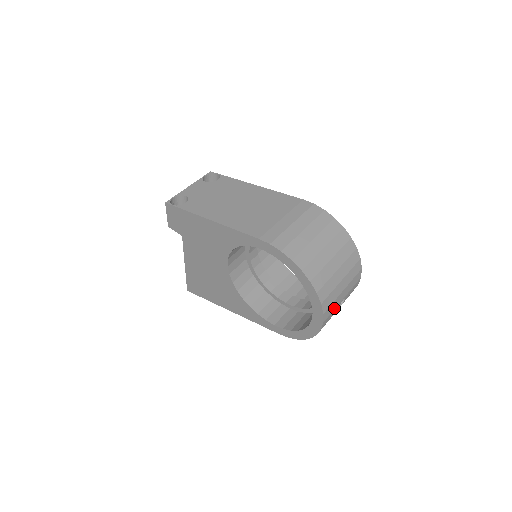
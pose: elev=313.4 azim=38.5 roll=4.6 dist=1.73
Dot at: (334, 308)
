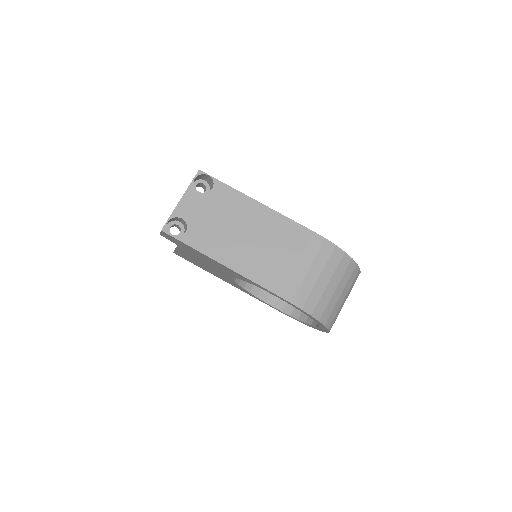
Dot at: occluded
